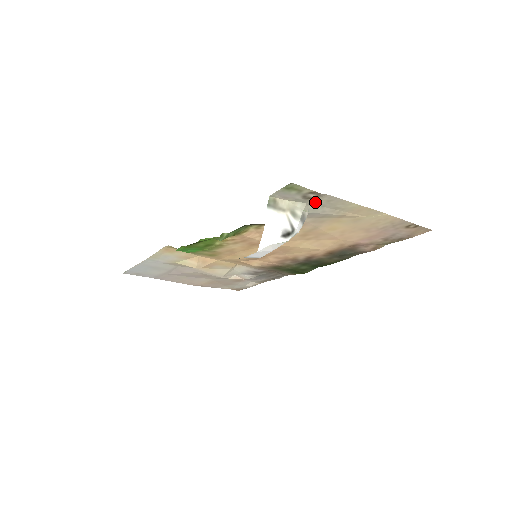
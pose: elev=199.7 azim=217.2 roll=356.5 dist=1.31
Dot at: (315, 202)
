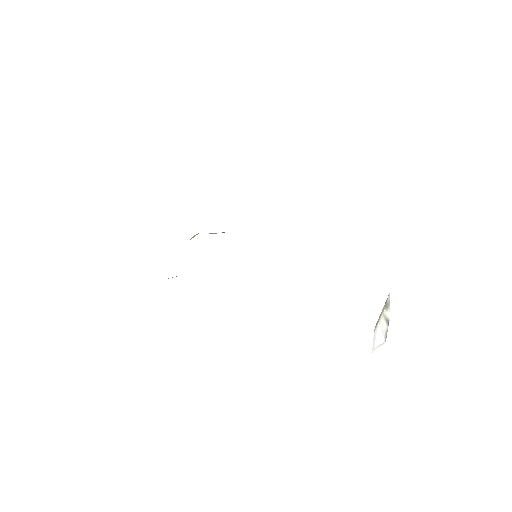
Dot at: occluded
